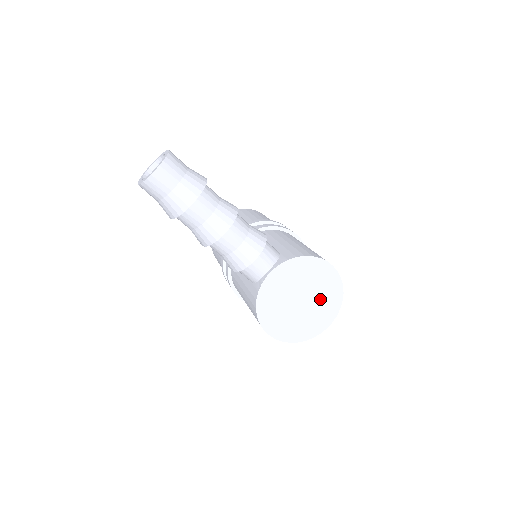
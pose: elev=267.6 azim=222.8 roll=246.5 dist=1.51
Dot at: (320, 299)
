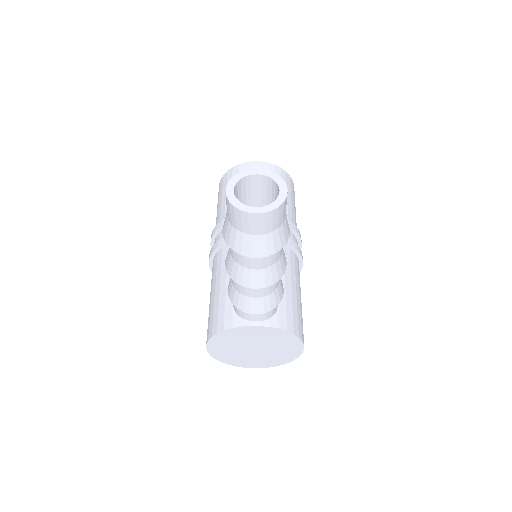
Dot at: (269, 356)
